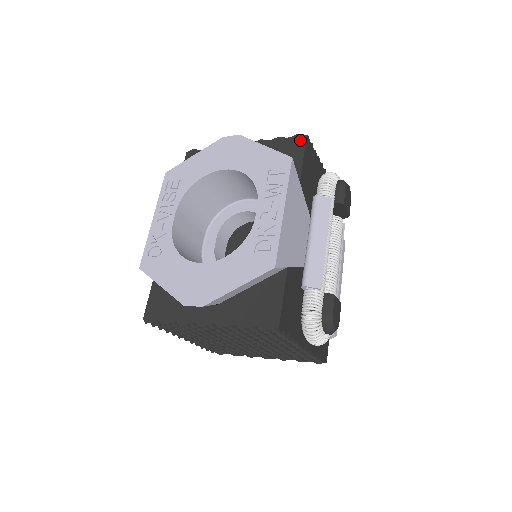
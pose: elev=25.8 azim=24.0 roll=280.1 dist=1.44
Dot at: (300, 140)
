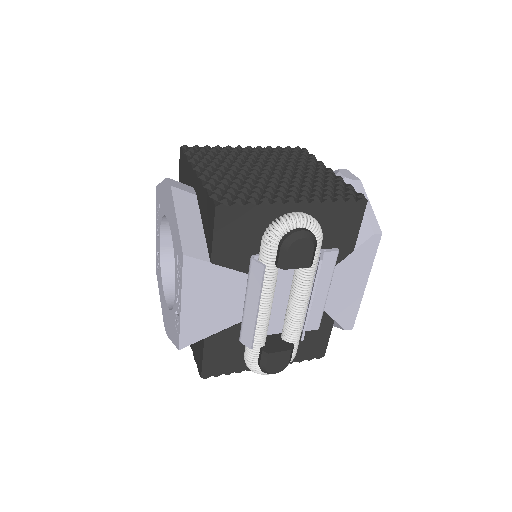
Dot at: (212, 209)
